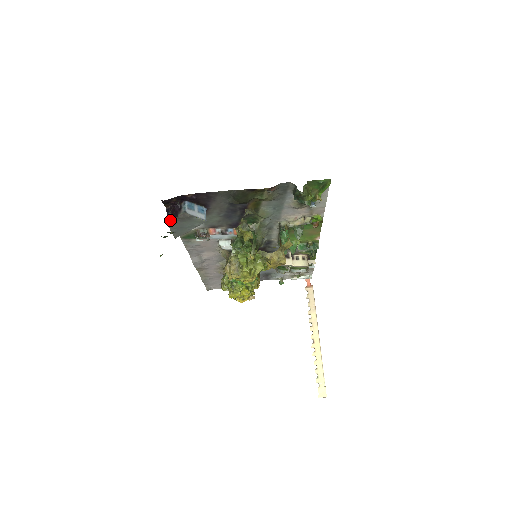
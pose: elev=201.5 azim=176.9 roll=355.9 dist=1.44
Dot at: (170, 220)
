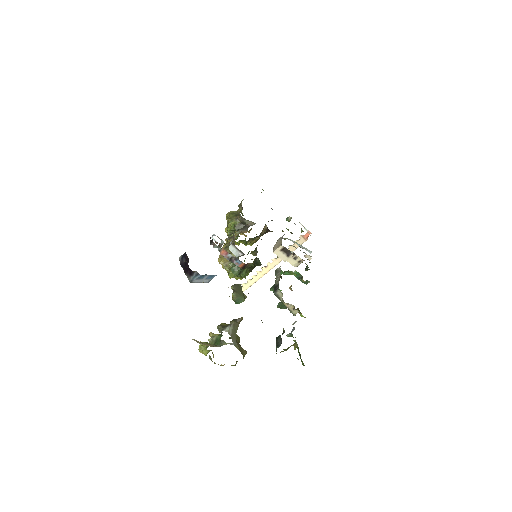
Dot at: (180, 263)
